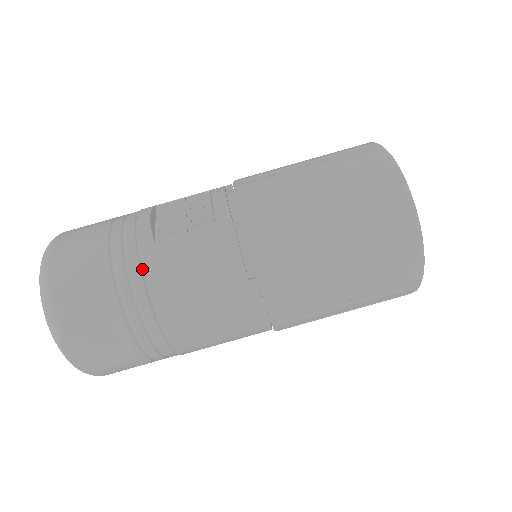
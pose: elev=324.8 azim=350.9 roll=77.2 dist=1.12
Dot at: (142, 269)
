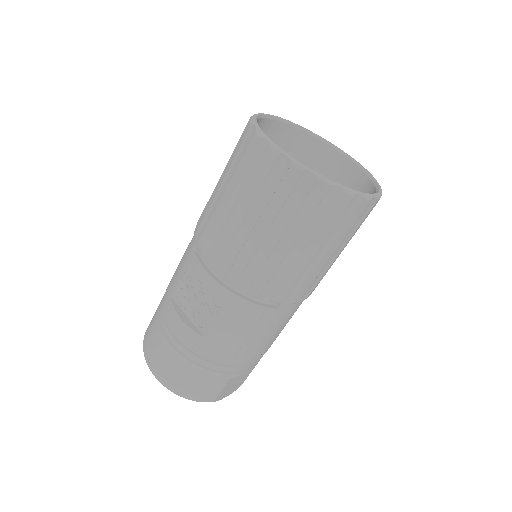
Dot at: (216, 355)
